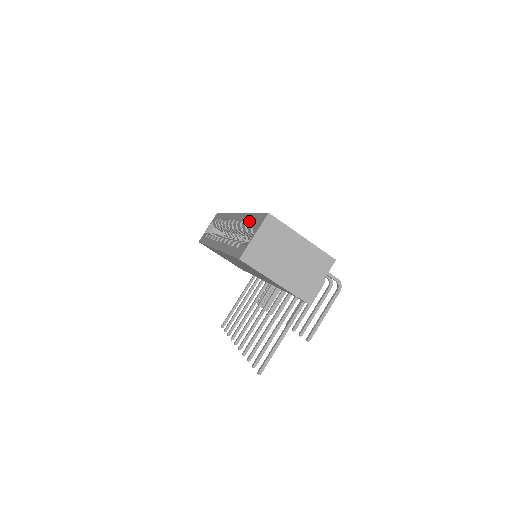
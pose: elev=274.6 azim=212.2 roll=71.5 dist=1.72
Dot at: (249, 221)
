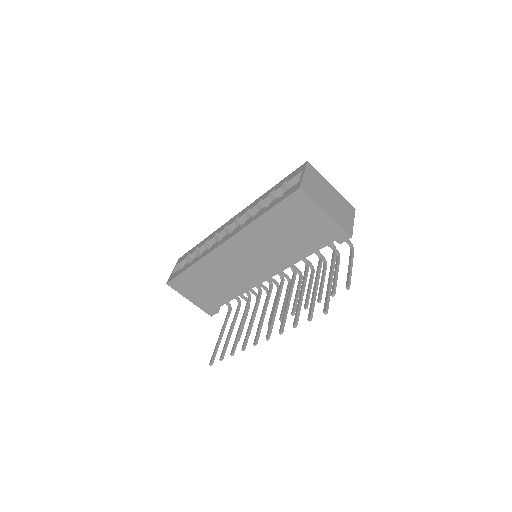
Dot at: (275, 188)
